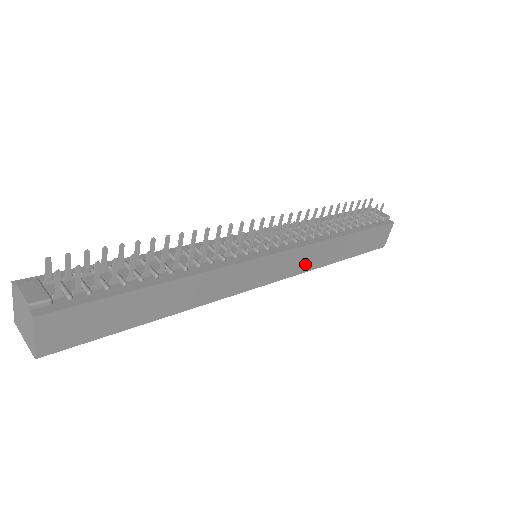
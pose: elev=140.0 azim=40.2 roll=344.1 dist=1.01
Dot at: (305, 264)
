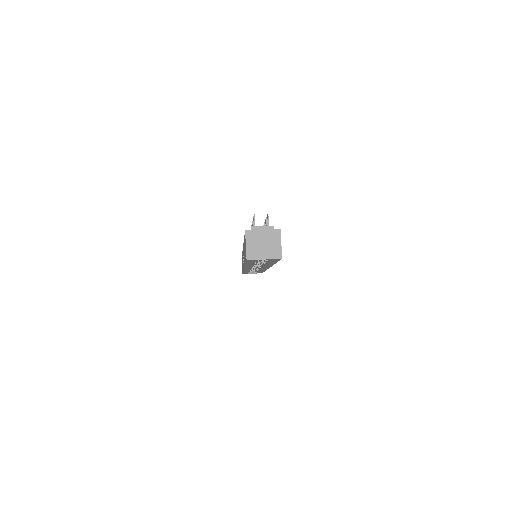
Dot at: occluded
